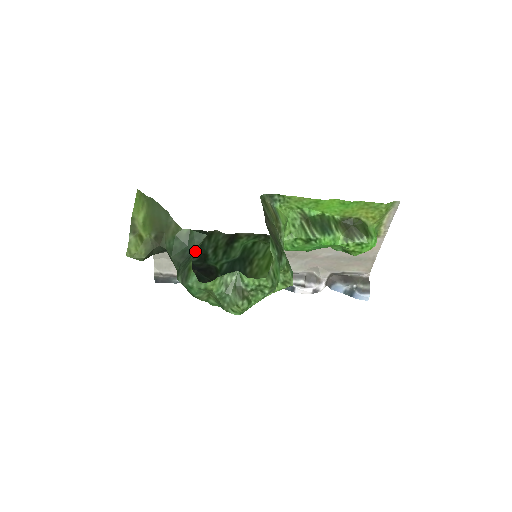
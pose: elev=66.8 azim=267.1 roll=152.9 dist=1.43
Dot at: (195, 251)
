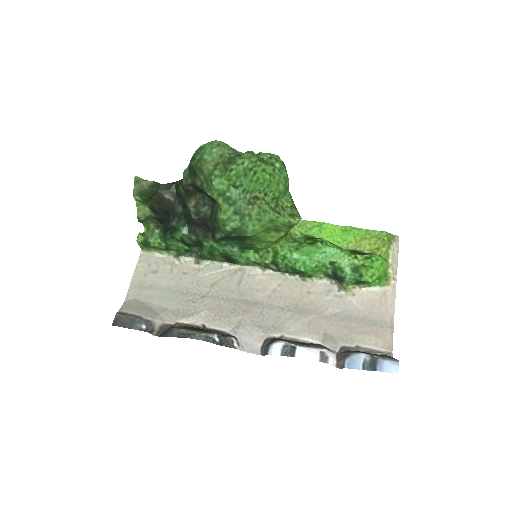
Dot at: occluded
